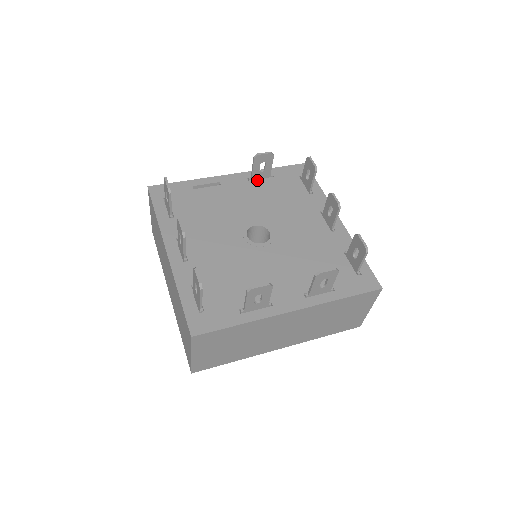
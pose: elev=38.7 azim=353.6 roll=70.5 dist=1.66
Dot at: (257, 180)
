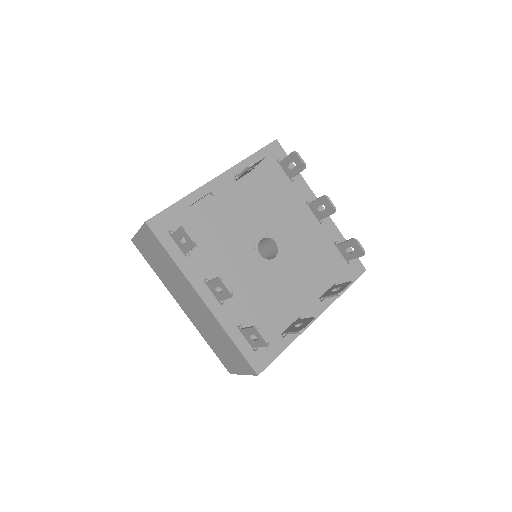
Dot at: (243, 178)
